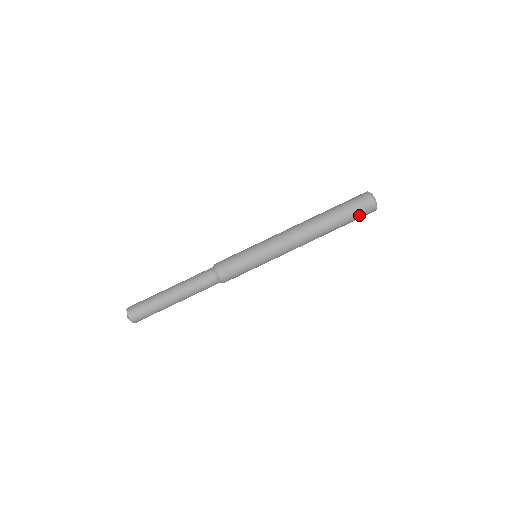
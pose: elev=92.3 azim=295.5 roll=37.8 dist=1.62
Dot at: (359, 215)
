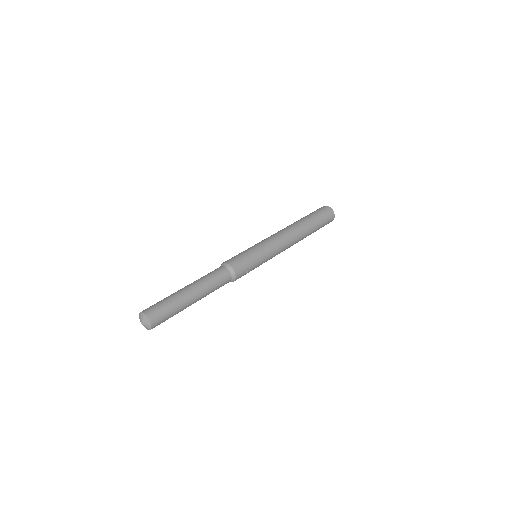
Dot at: (320, 212)
